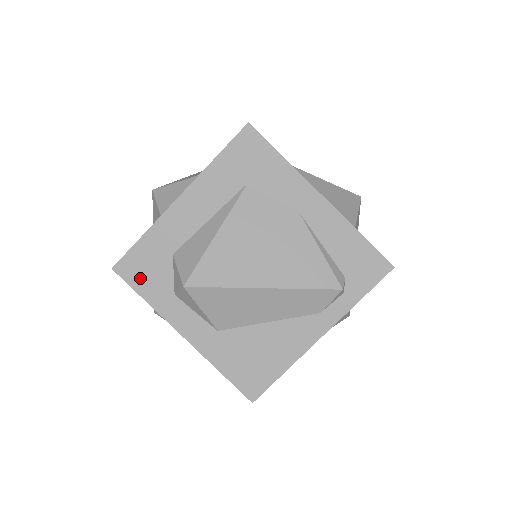
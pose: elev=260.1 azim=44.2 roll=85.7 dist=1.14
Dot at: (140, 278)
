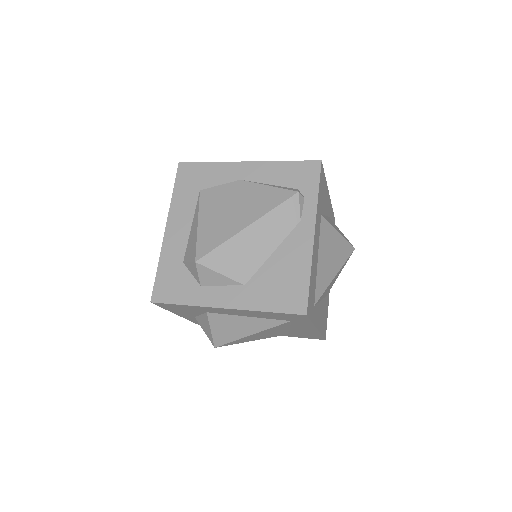
Dot at: (172, 293)
